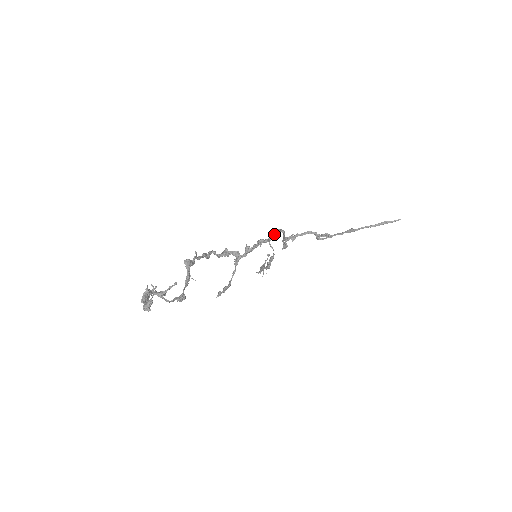
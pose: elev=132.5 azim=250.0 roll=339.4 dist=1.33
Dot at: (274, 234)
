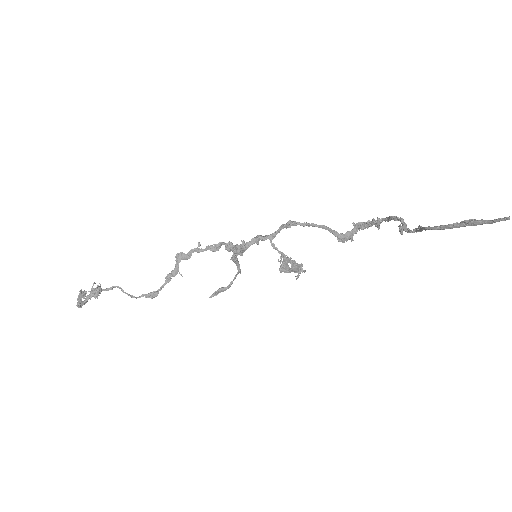
Dot at: occluded
